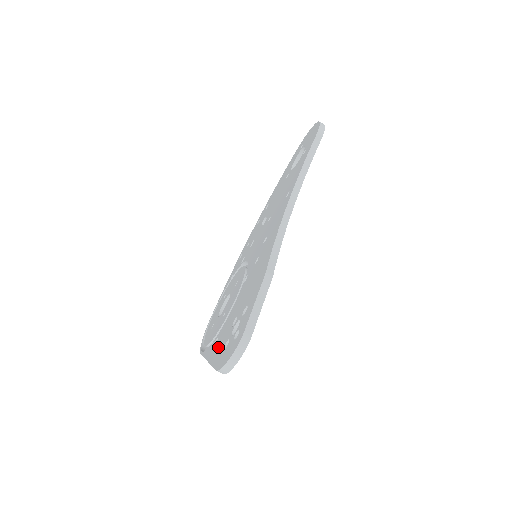
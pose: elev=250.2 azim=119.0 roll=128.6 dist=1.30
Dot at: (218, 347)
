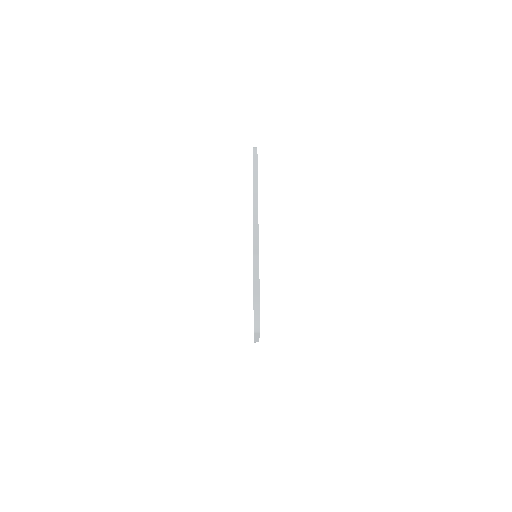
Dot at: occluded
